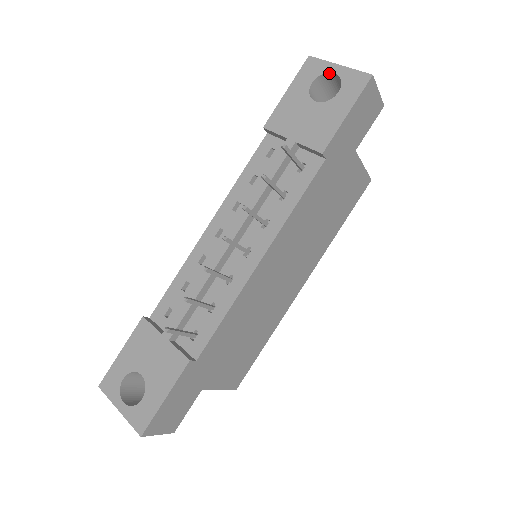
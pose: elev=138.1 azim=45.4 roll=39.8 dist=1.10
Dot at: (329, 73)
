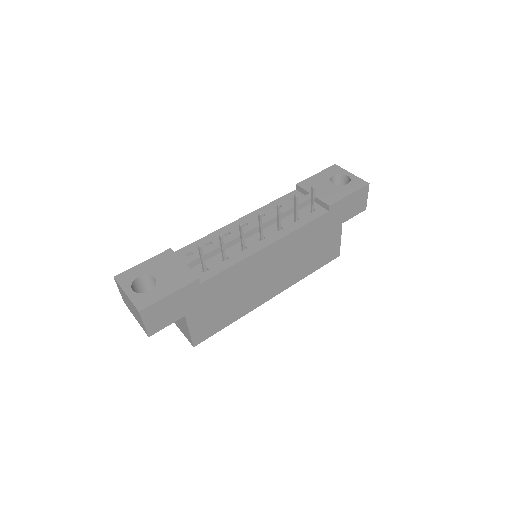
Dot at: (344, 175)
